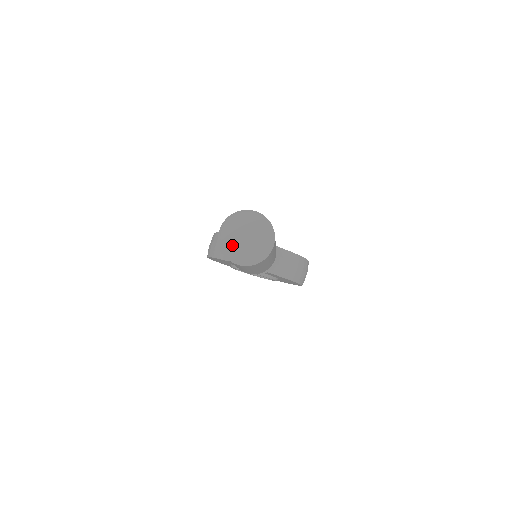
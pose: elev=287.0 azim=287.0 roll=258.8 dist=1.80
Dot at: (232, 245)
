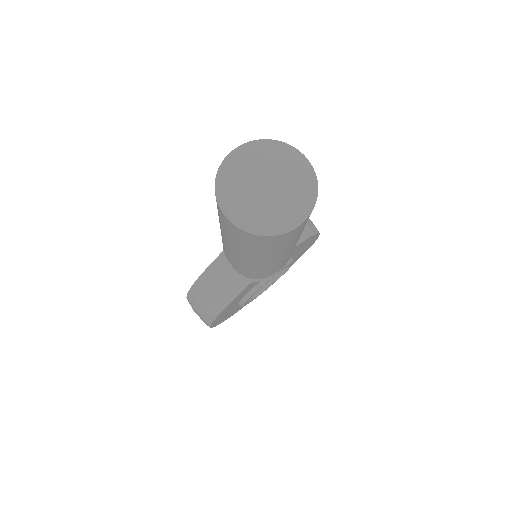
Dot at: (264, 213)
